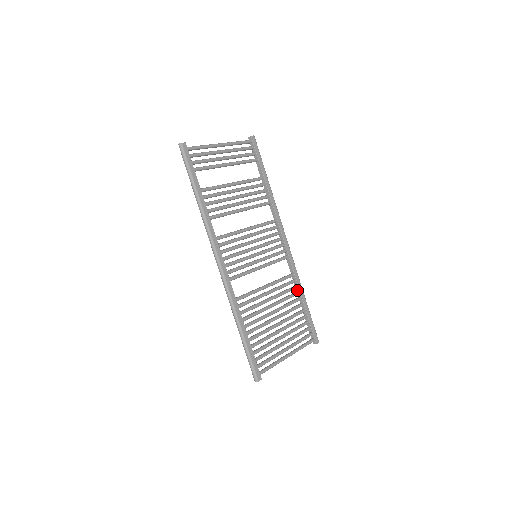
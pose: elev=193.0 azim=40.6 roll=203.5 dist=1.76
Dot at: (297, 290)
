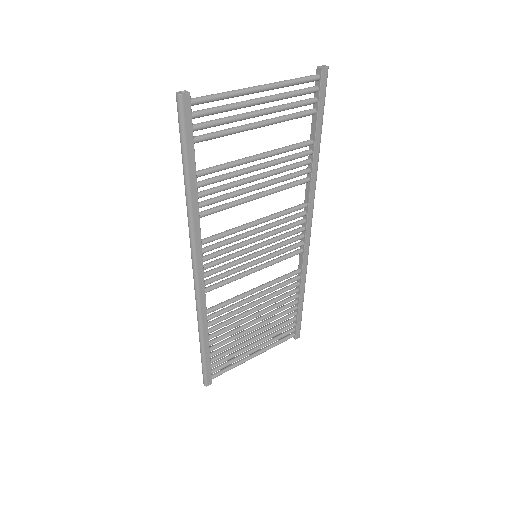
Dot at: (298, 286)
